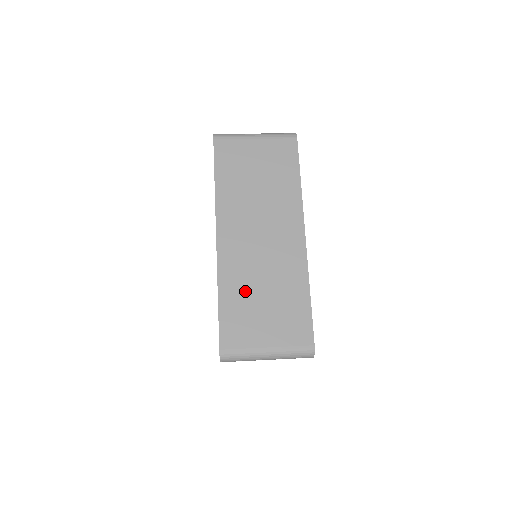
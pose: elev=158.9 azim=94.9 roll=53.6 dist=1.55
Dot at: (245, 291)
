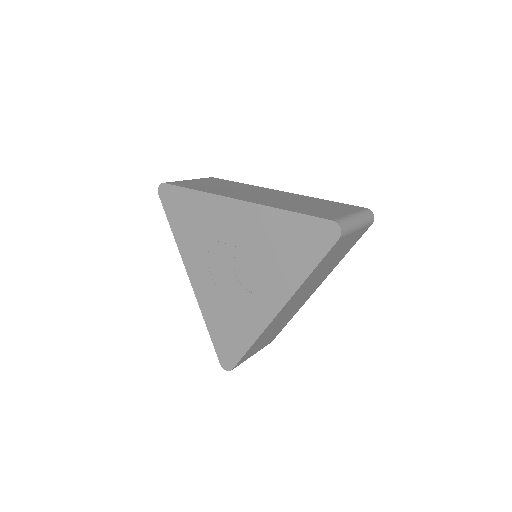
Dot at: (295, 206)
